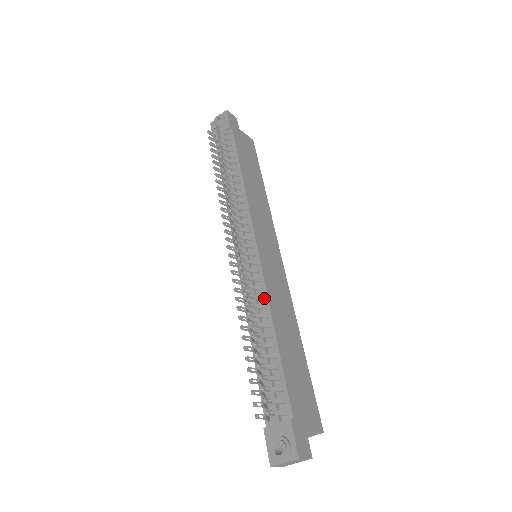
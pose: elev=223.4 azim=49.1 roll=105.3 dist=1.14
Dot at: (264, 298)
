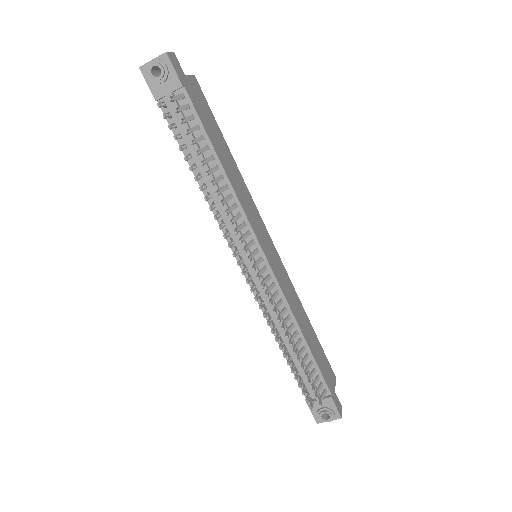
Dot at: (287, 310)
